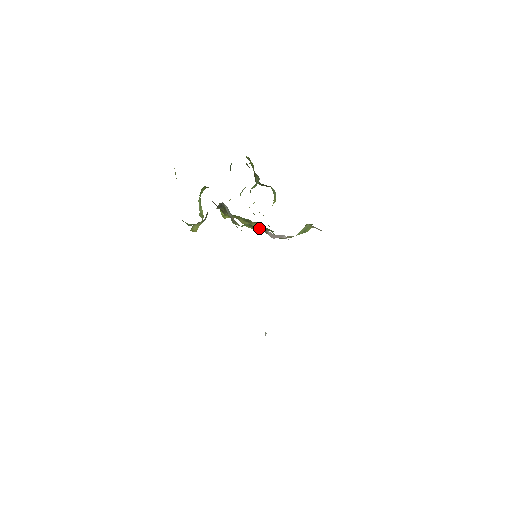
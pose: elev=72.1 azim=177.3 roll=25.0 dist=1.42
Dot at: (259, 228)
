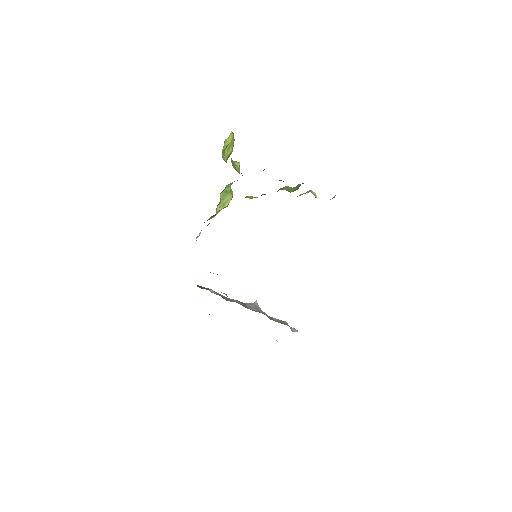
Dot at: occluded
